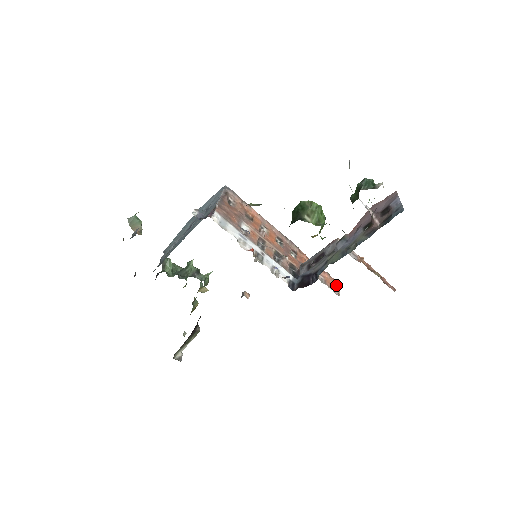
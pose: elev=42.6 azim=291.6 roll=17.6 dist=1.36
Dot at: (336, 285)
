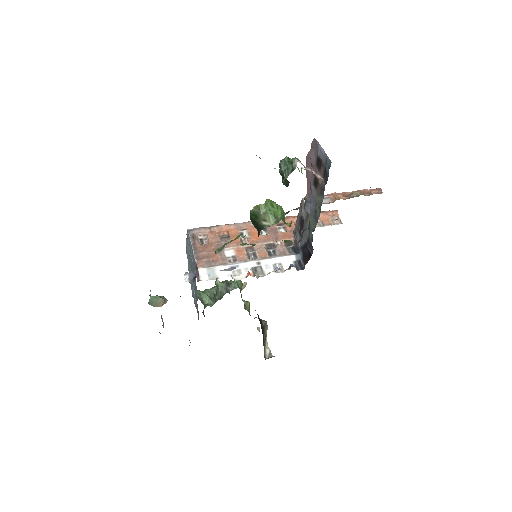
Dot at: (333, 215)
